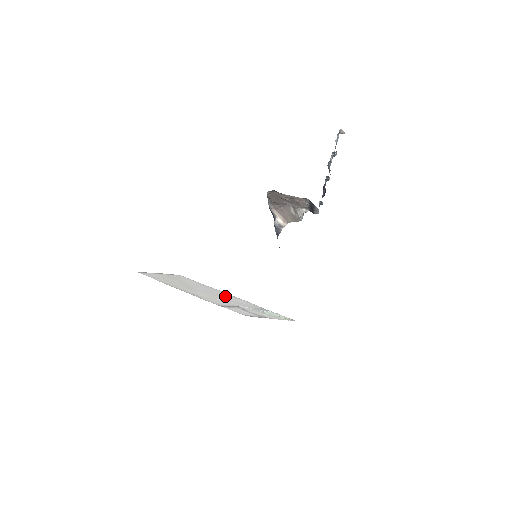
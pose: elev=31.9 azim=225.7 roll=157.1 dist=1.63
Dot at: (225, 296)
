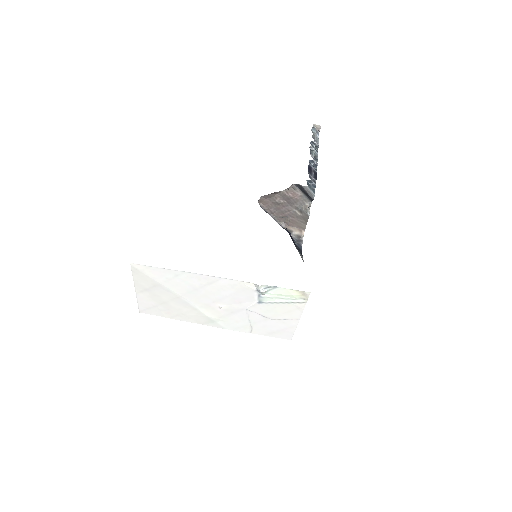
Dot at: (208, 287)
